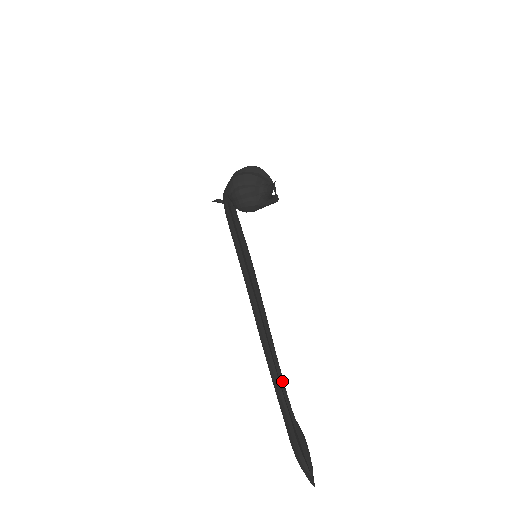
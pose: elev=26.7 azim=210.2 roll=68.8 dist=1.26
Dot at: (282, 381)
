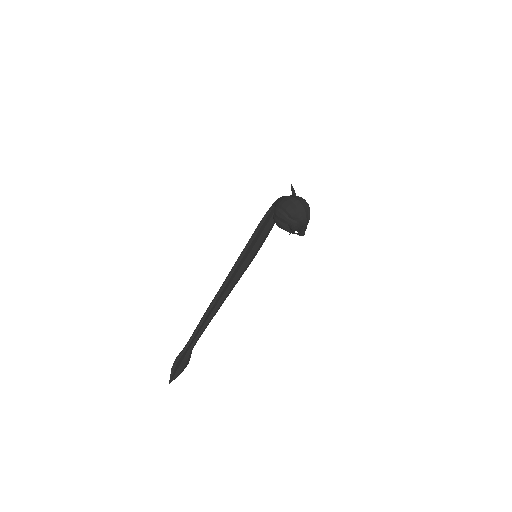
Dot at: (202, 330)
